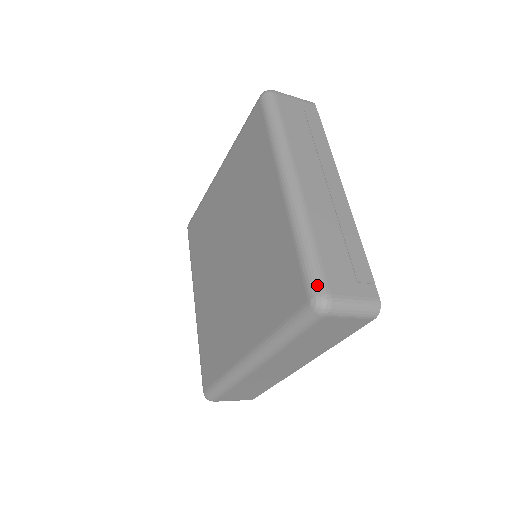
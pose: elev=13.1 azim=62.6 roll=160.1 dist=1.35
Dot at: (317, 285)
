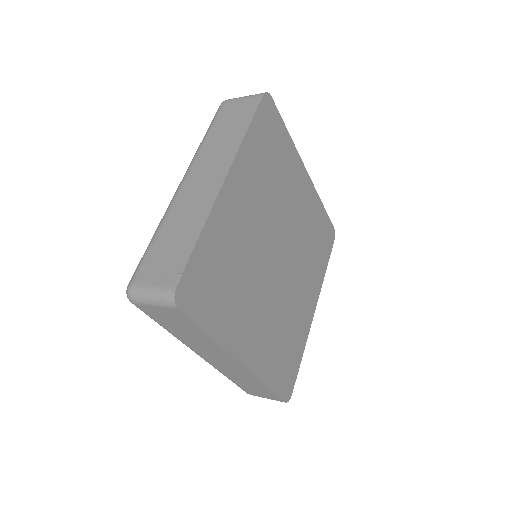
Dot at: (132, 276)
